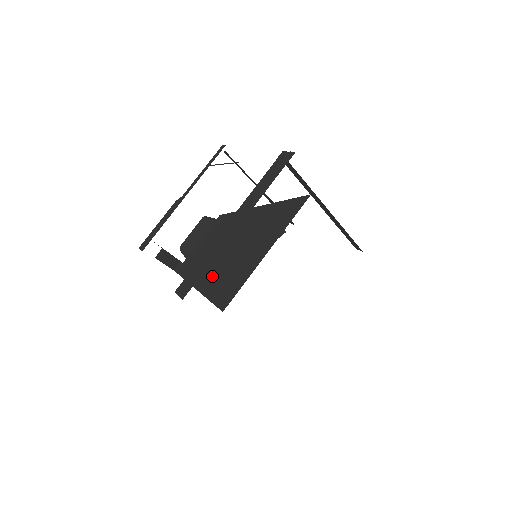
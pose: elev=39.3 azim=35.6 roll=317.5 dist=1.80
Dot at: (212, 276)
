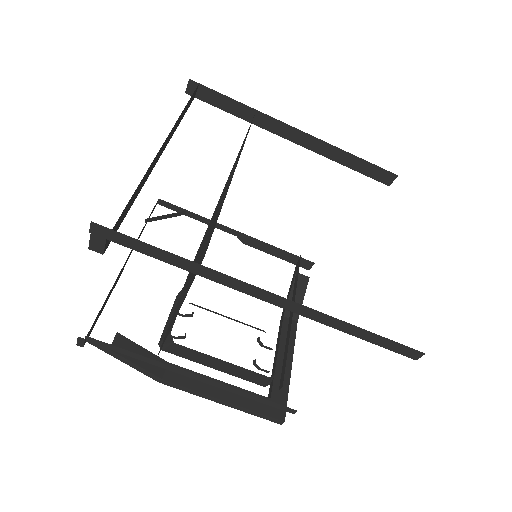
Dot at: (189, 282)
